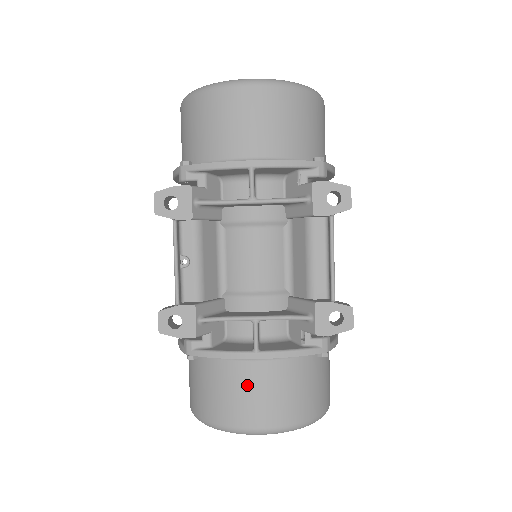
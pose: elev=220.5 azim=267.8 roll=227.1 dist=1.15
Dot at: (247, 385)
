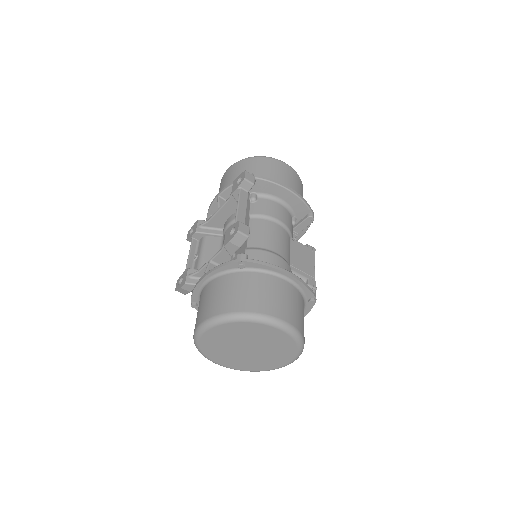
Dot at: (202, 300)
